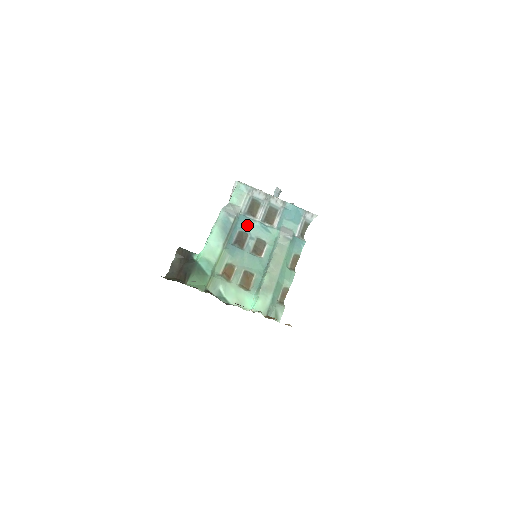
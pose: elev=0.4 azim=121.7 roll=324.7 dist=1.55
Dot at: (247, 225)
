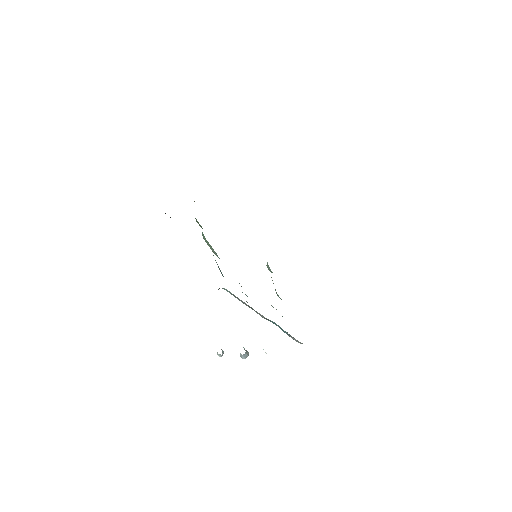
Dot at: occluded
